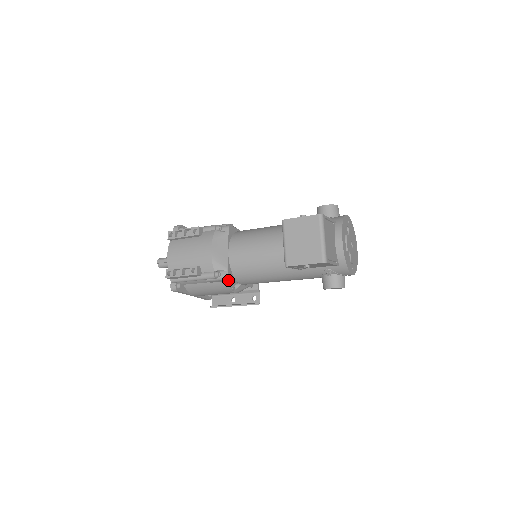
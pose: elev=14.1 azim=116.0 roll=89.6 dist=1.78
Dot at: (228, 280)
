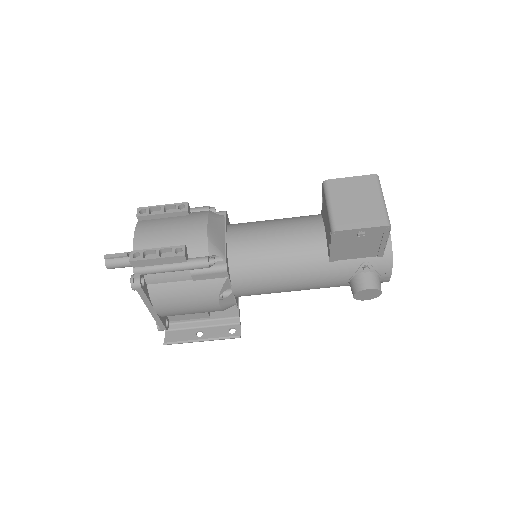
Dot at: (223, 275)
